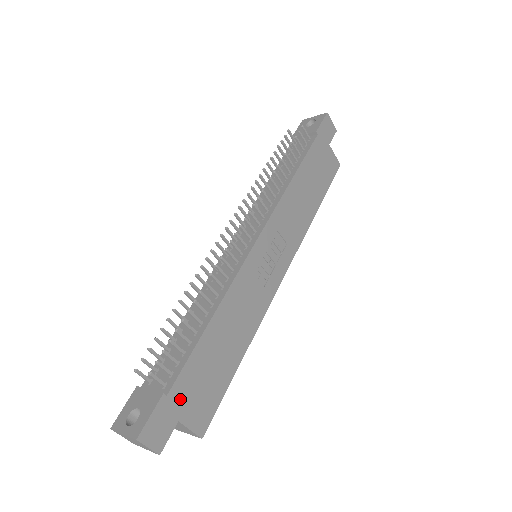
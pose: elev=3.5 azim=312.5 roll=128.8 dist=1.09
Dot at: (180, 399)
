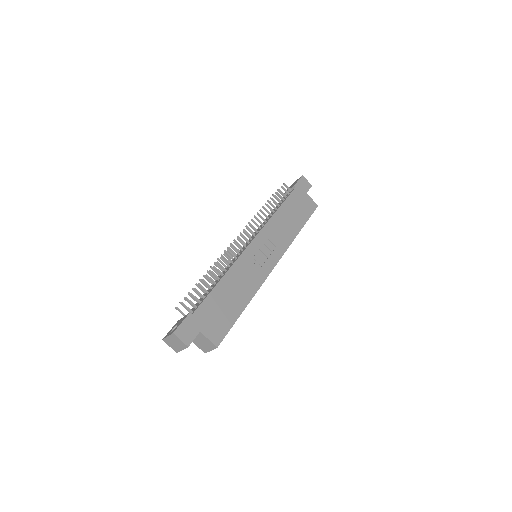
Dot at: (201, 319)
